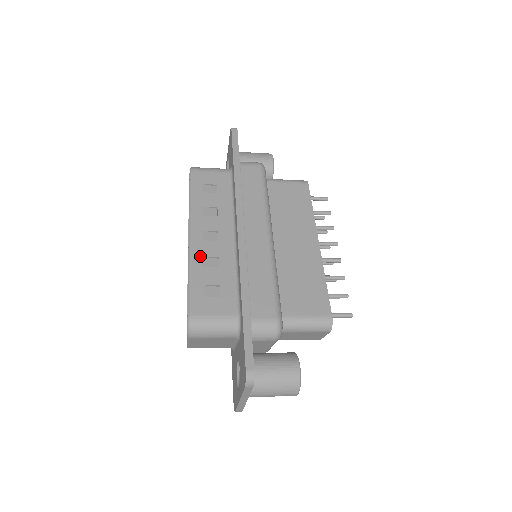
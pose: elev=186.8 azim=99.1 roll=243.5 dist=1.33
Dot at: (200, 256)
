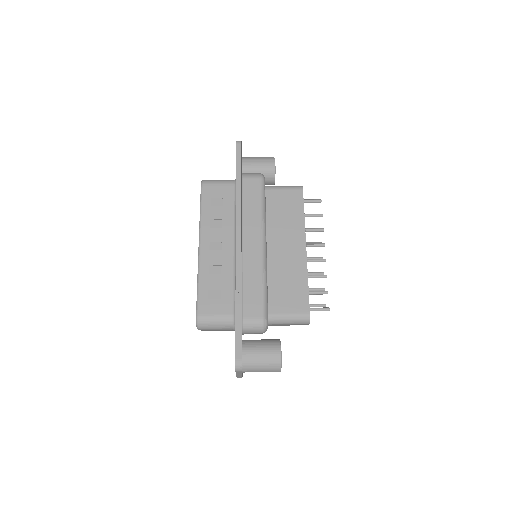
Dot at: (207, 265)
